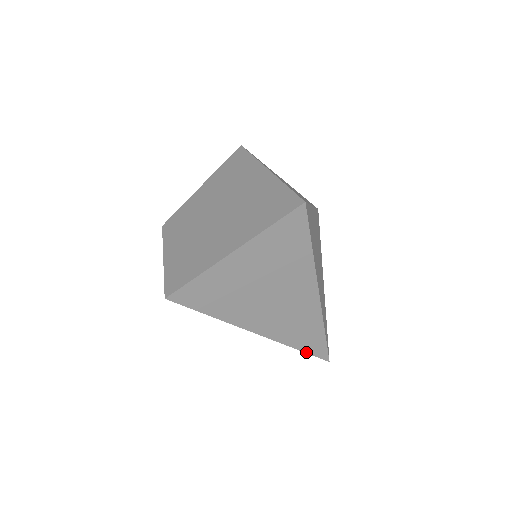
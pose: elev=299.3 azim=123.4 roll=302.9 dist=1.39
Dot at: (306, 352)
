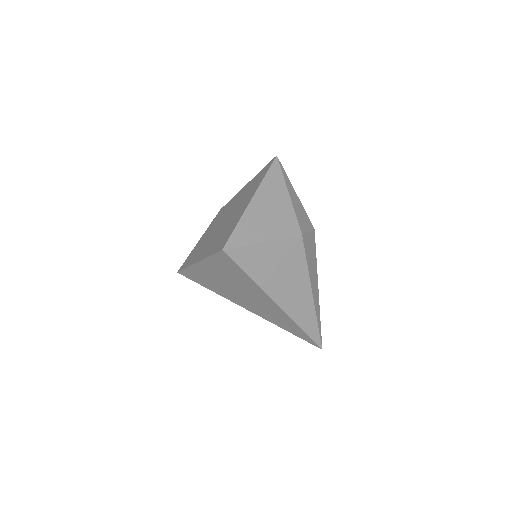
Dot at: (296, 335)
